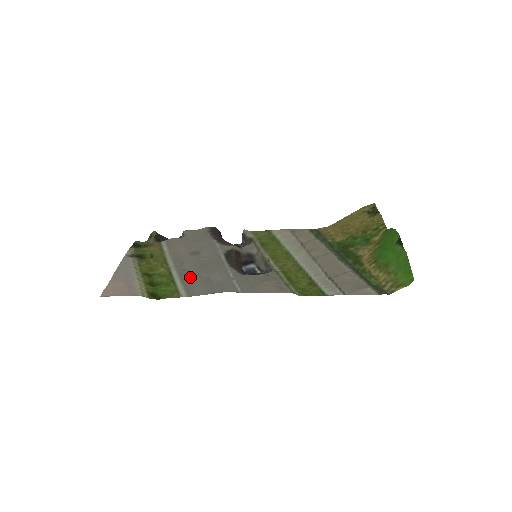
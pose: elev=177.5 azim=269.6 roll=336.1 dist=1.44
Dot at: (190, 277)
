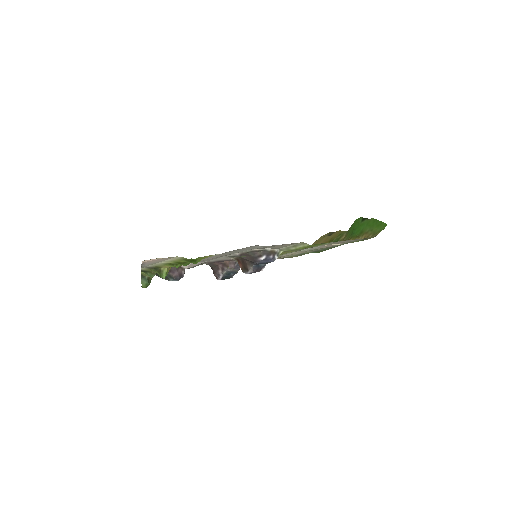
Dot at: occluded
